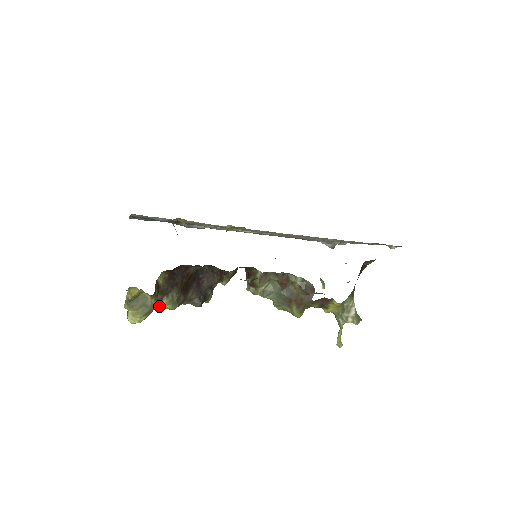
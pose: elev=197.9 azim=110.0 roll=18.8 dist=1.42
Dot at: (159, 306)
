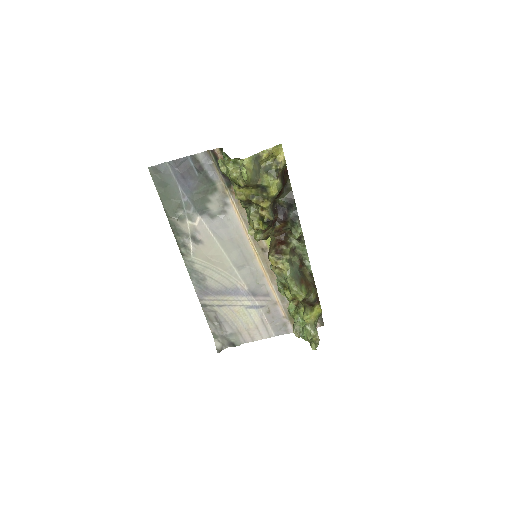
Dot at: (268, 182)
